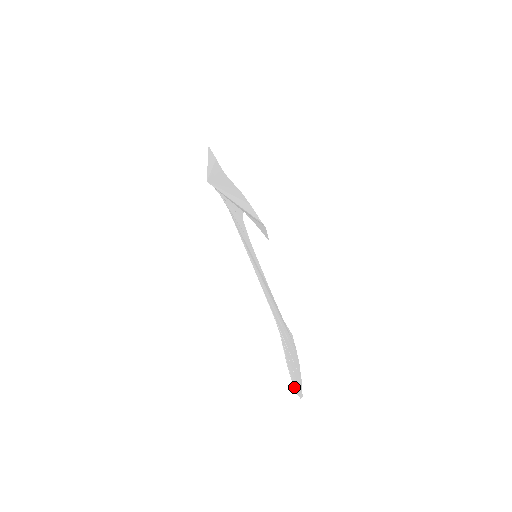
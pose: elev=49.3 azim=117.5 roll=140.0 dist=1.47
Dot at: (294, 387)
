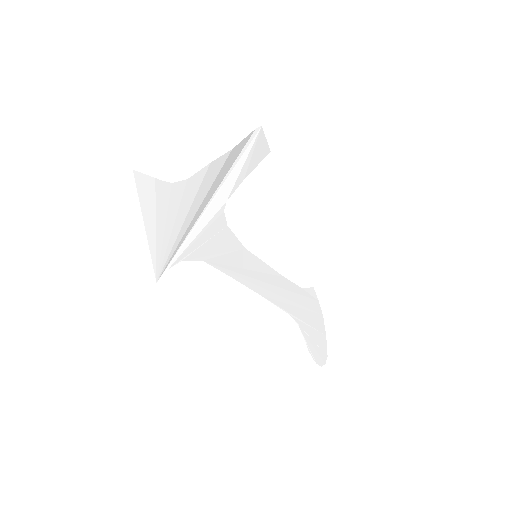
Dot at: (318, 364)
